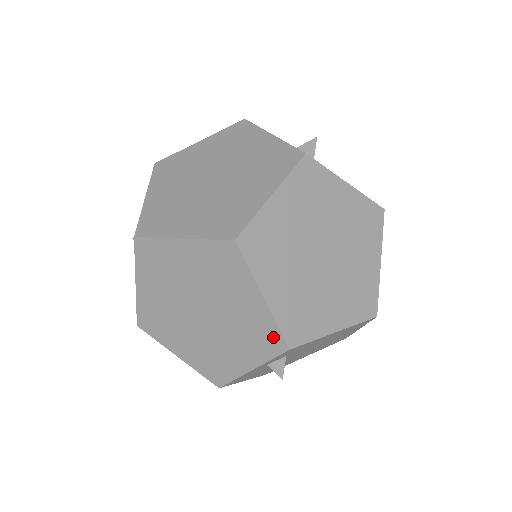
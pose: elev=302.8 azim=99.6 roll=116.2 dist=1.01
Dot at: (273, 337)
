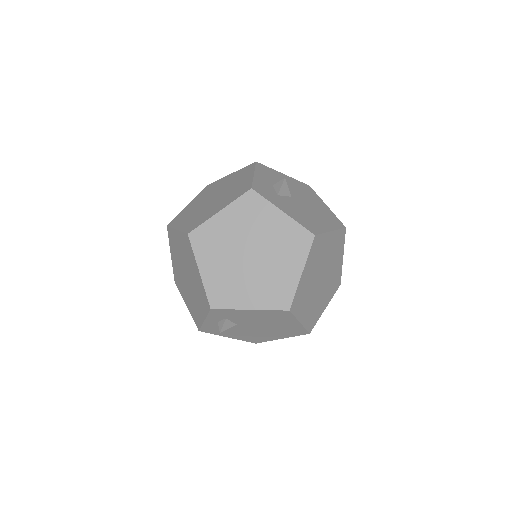
Dot at: (205, 299)
